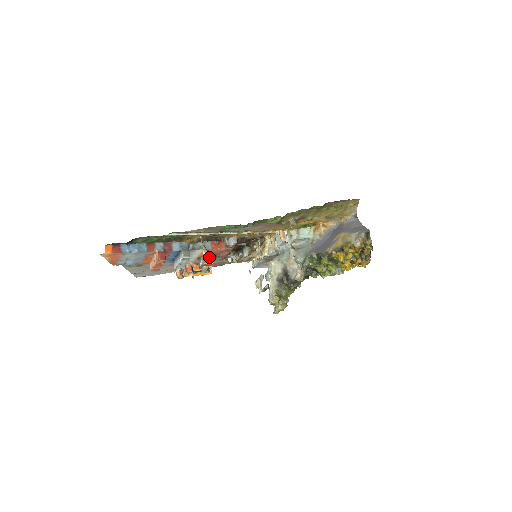
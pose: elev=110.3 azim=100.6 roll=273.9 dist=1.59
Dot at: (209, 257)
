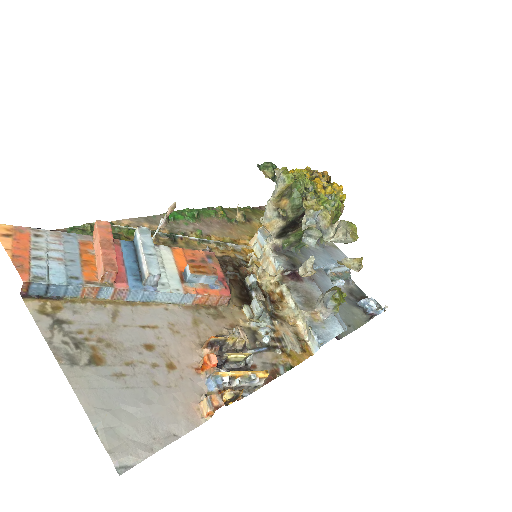
Dot at: (169, 211)
